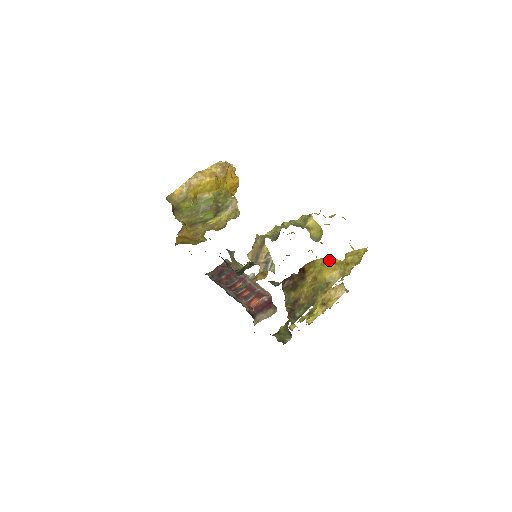
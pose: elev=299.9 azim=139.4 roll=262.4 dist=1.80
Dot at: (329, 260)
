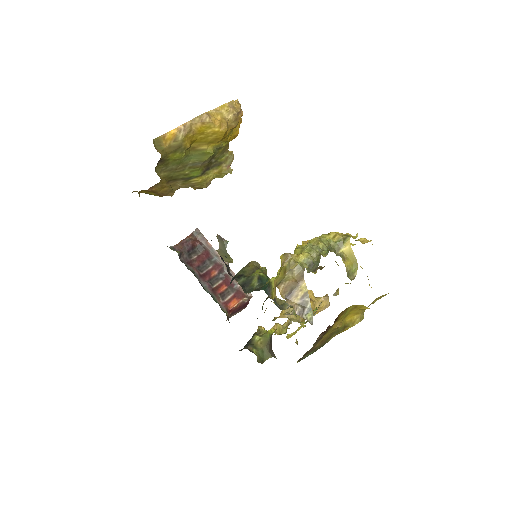
Dot at: (359, 306)
